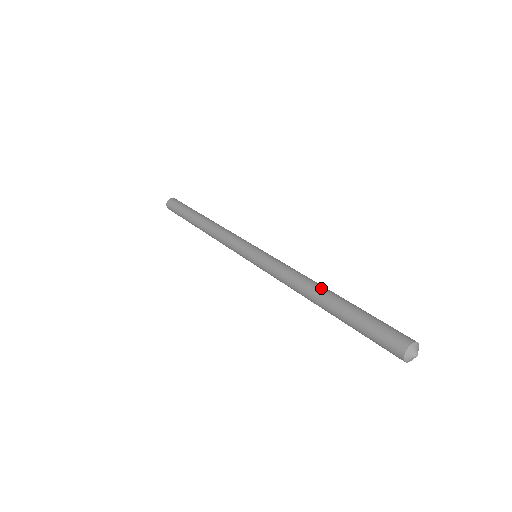
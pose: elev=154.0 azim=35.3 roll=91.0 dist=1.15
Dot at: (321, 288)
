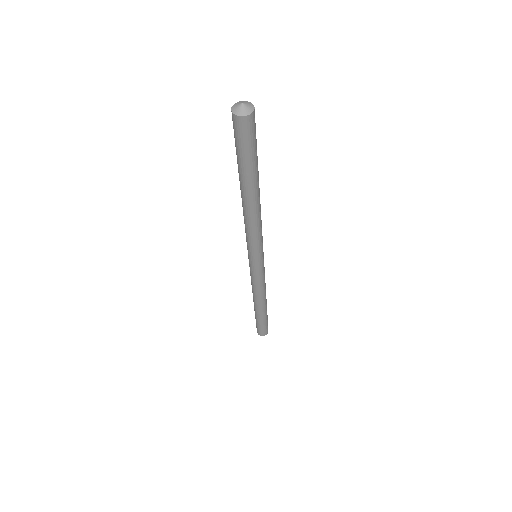
Dot at: occluded
